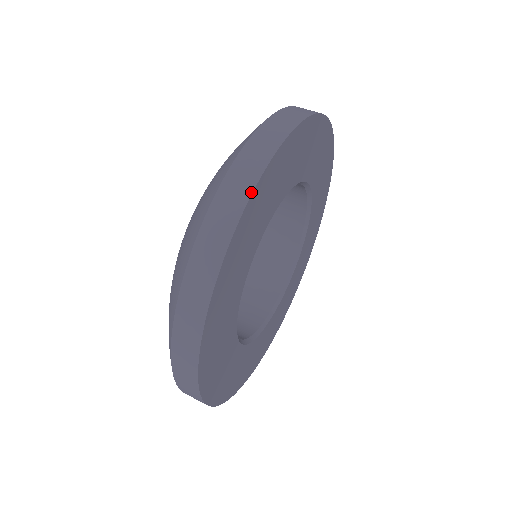
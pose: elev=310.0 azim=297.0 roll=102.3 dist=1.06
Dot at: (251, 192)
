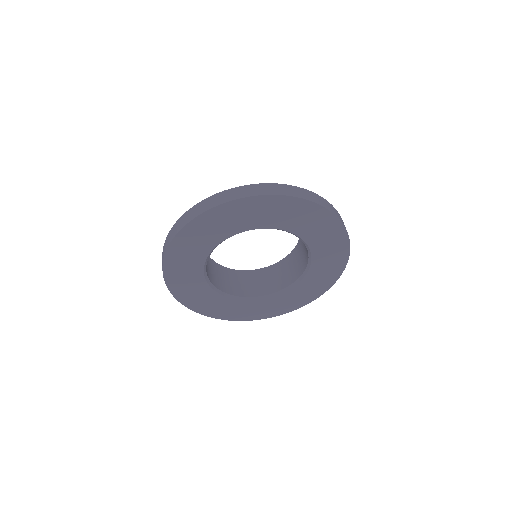
Dot at: (176, 234)
